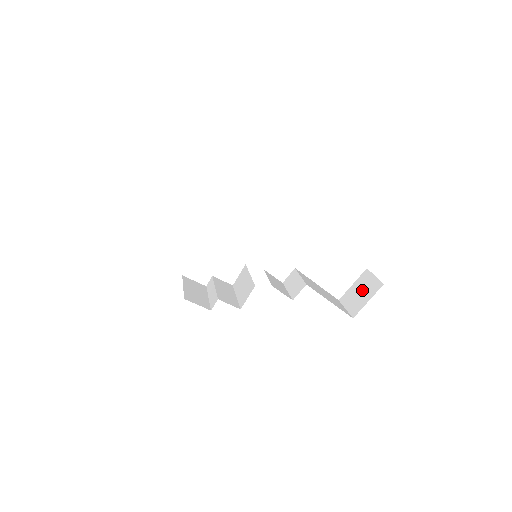
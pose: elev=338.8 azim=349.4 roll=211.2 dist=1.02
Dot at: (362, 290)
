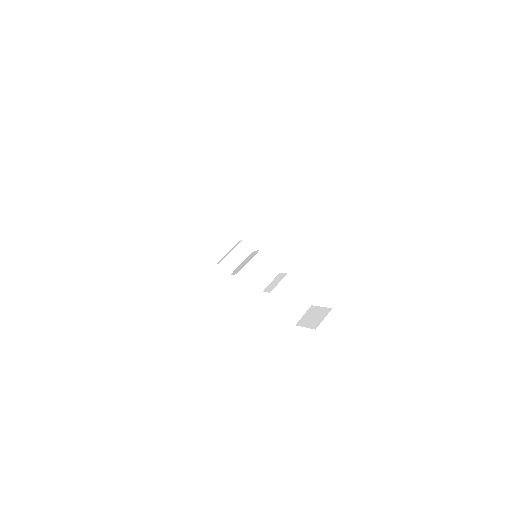
Dot at: (315, 317)
